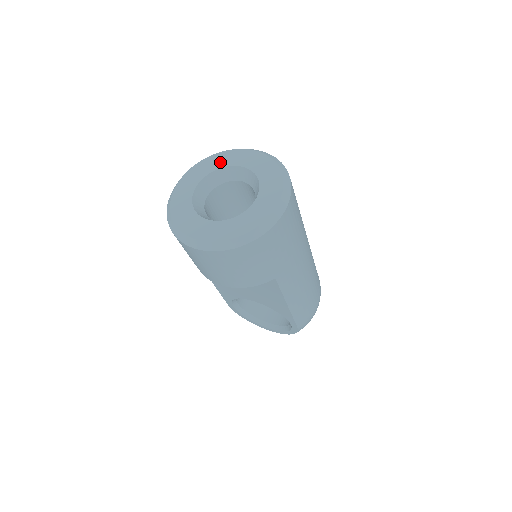
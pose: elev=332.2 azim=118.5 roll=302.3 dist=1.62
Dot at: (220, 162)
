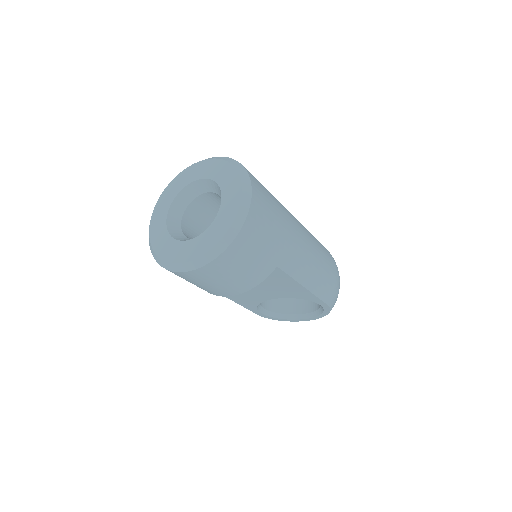
Dot at: (179, 185)
